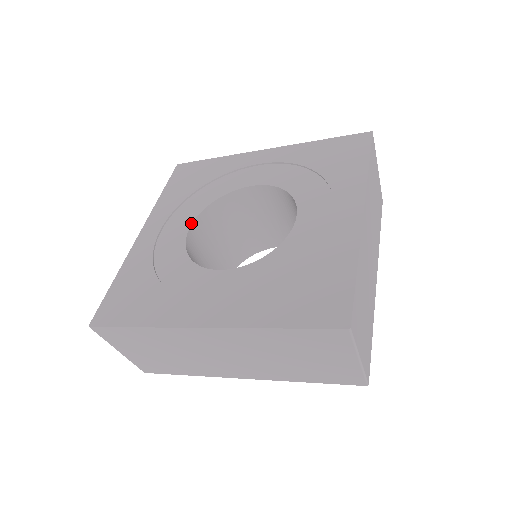
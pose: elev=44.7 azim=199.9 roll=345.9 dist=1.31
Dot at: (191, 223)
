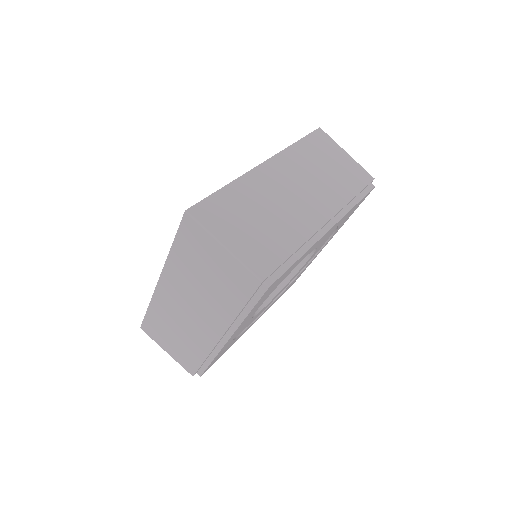
Dot at: occluded
